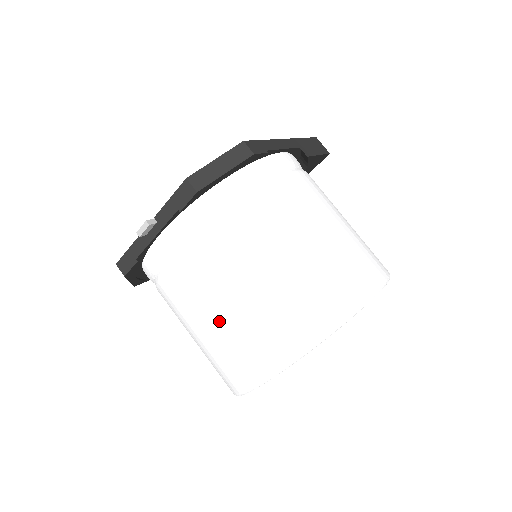
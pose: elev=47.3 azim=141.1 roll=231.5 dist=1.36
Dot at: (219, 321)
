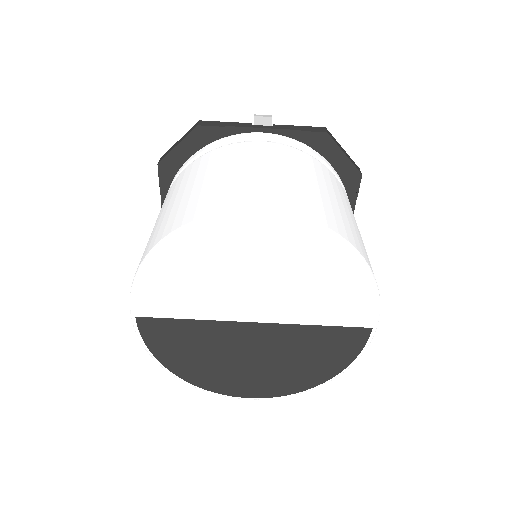
Dot at: (257, 171)
